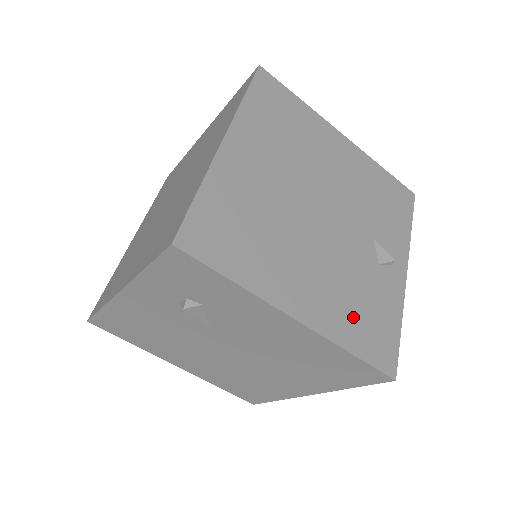
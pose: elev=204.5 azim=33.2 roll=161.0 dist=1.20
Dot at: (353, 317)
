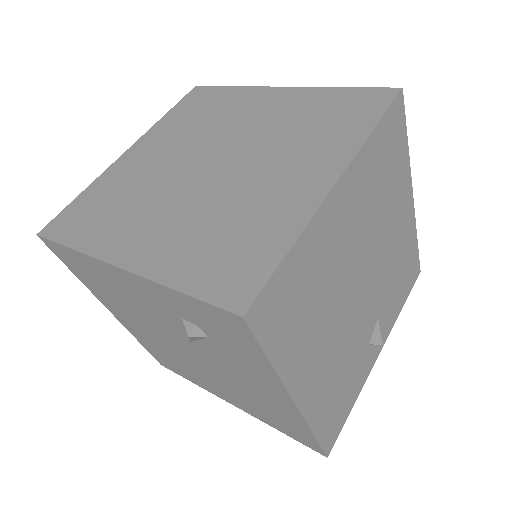
Dot at: (331, 399)
